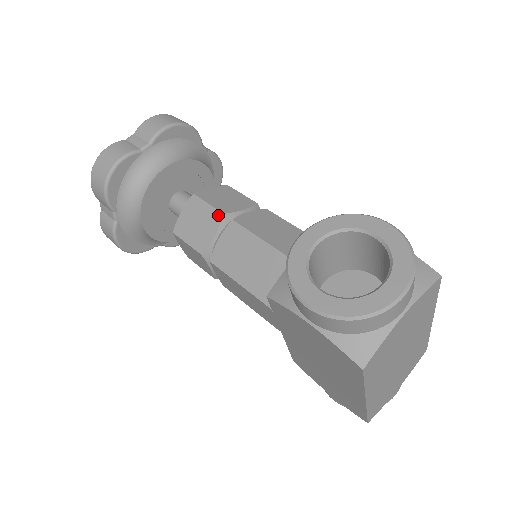
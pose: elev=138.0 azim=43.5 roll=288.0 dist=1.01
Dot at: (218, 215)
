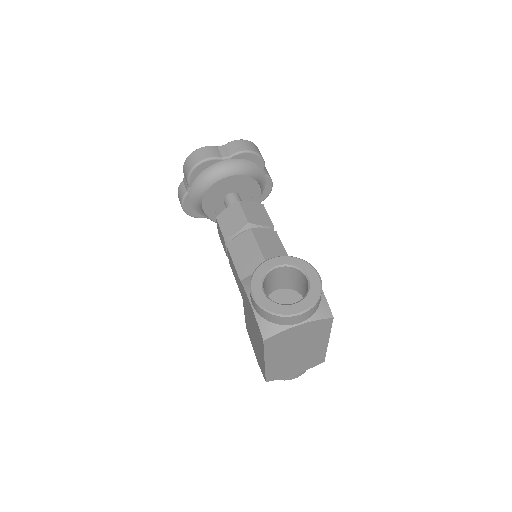
Dot at: (245, 221)
